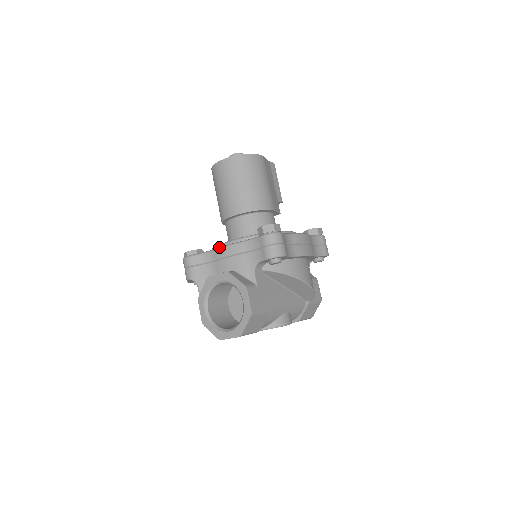
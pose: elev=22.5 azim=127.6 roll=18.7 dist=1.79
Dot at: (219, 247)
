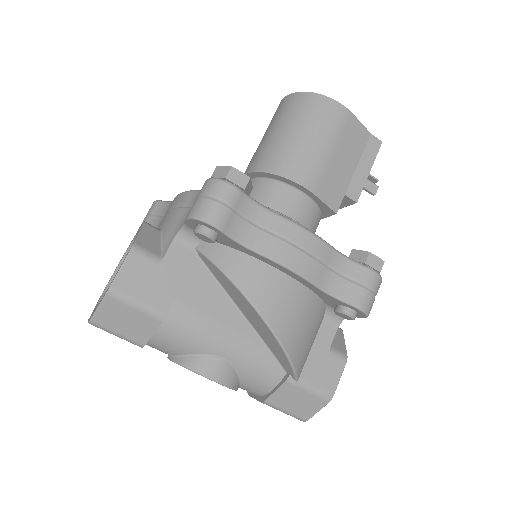
Dot at: occluded
